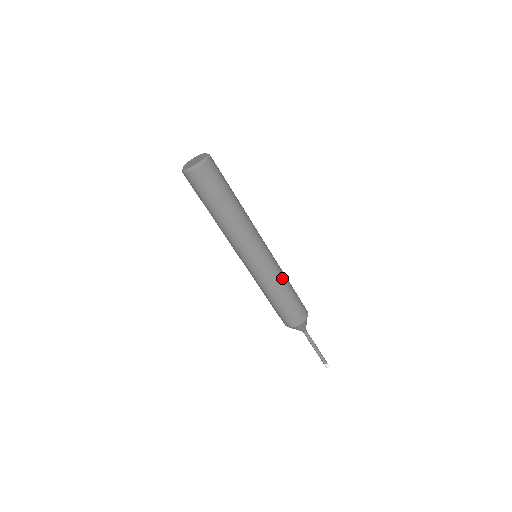
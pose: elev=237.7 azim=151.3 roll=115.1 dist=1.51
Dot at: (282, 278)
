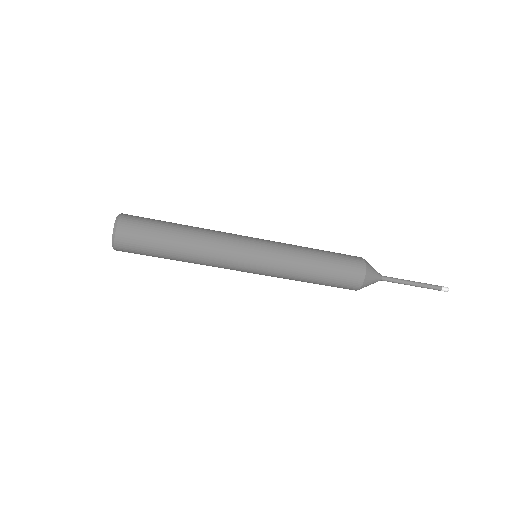
Dot at: (298, 247)
